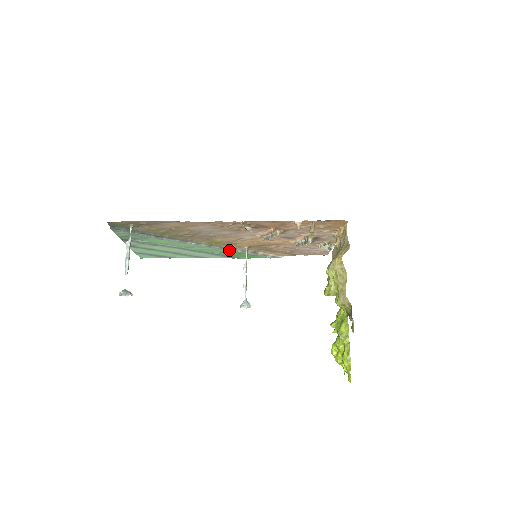
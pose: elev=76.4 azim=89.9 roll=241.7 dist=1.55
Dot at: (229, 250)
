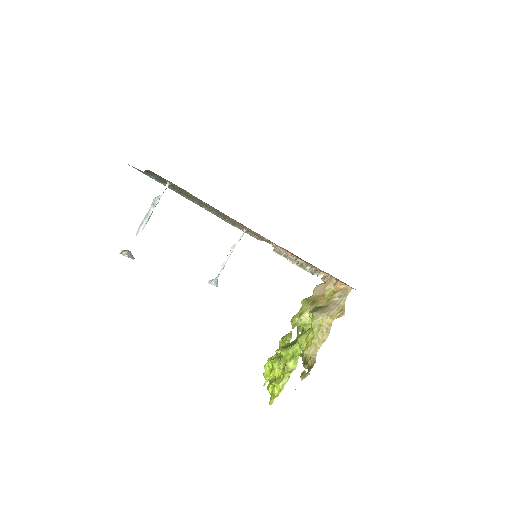
Dot at: occluded
